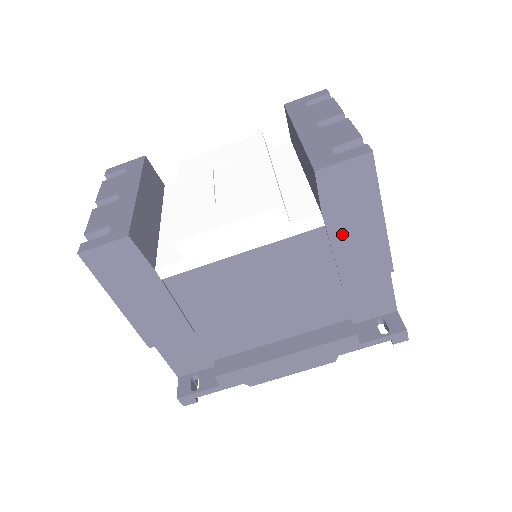
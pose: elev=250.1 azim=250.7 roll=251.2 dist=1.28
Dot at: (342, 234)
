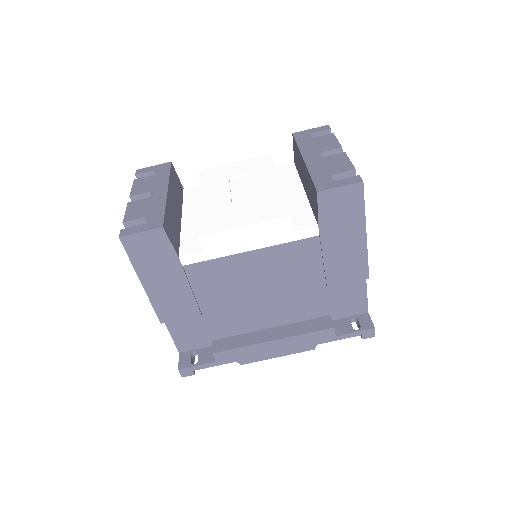
Dot at: (332, 244)
